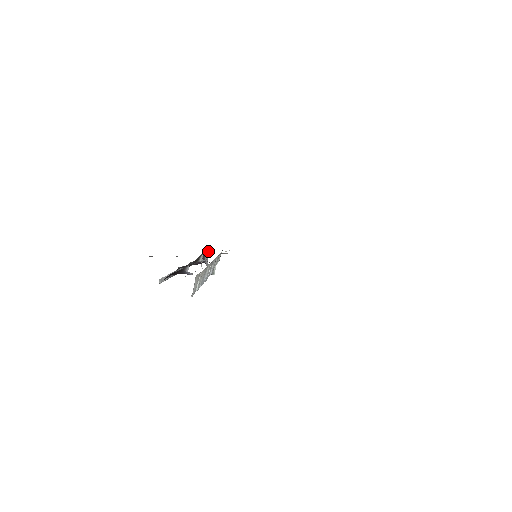
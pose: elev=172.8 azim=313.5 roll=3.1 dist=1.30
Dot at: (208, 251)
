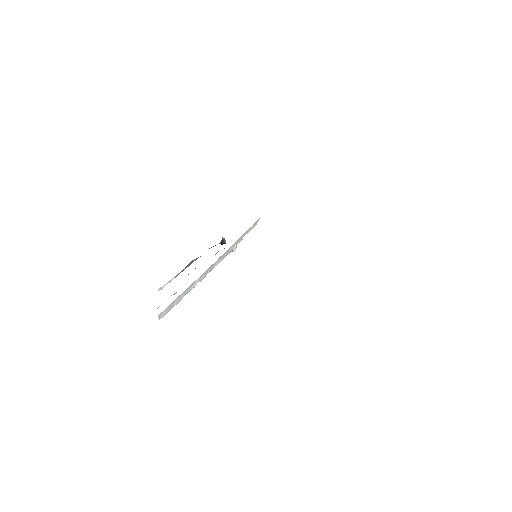
Dot at: occluded
